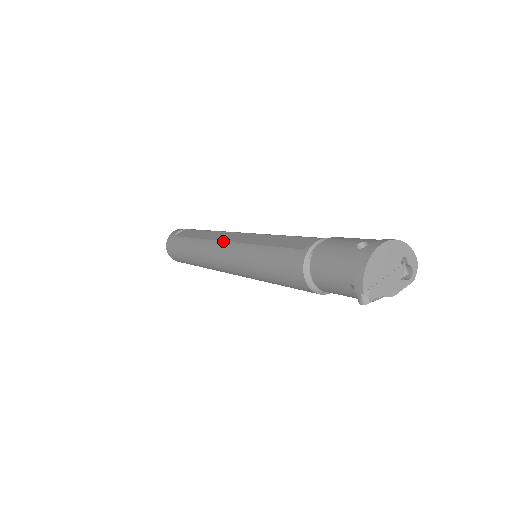
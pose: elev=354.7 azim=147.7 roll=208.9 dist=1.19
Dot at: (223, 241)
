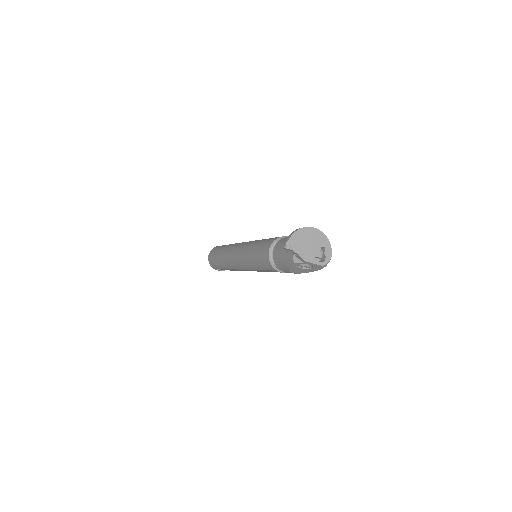
Dot at: occluded
